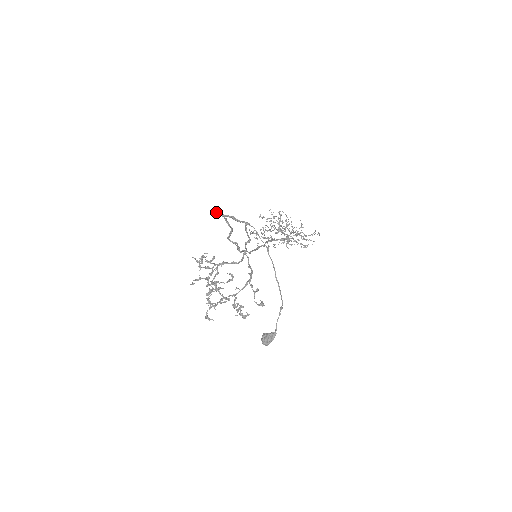
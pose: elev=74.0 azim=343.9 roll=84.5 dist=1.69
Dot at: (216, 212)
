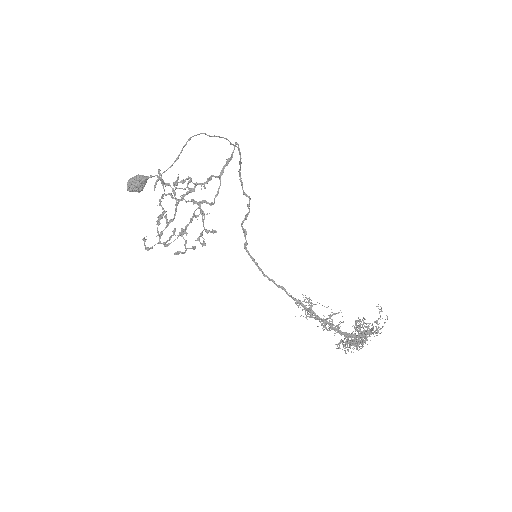
Dot at: (240, 177)
